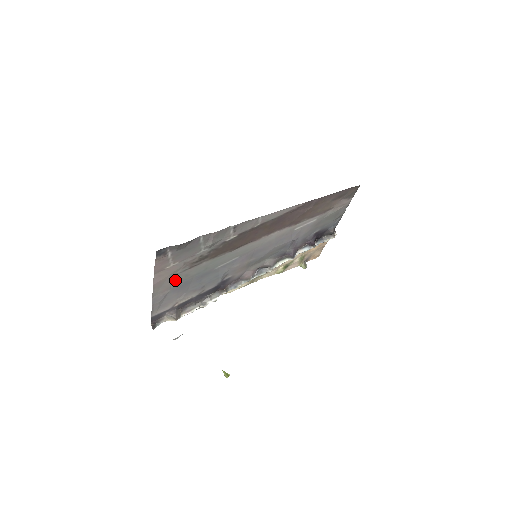
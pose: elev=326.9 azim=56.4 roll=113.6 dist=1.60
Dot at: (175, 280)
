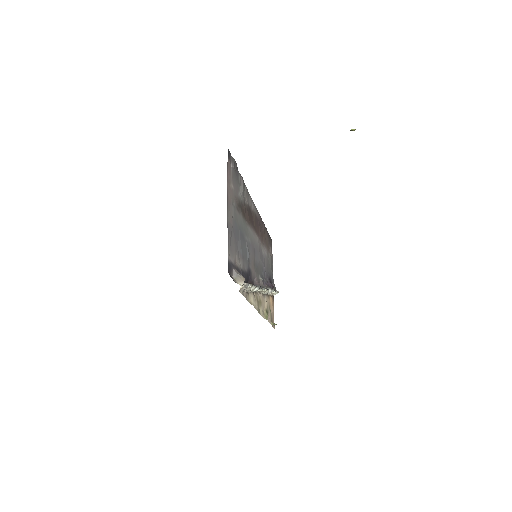
Dot at: (233, 214)
